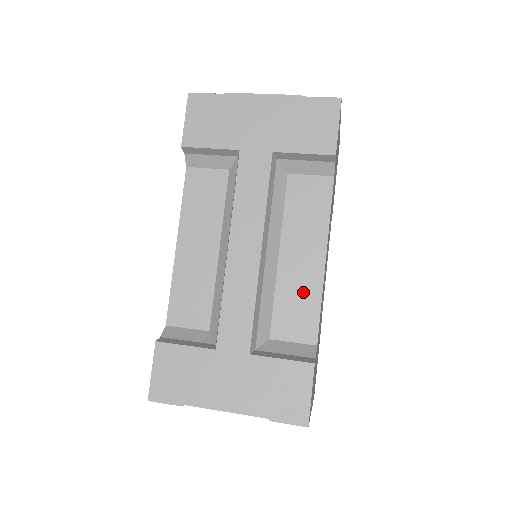
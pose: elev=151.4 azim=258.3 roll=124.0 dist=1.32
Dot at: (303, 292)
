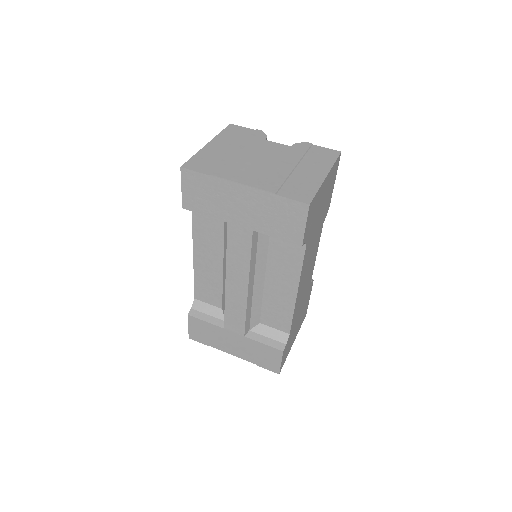
Dot at: (281, 306)
